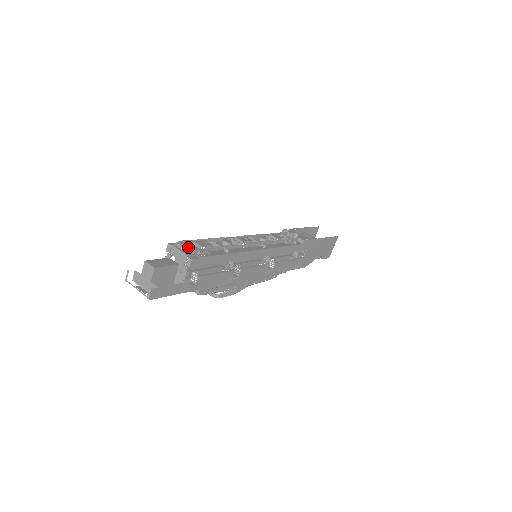
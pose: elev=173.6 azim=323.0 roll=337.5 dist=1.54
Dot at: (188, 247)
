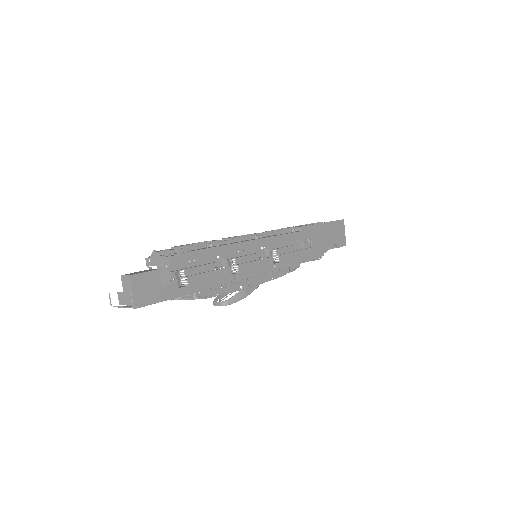
Dot at: occluded
